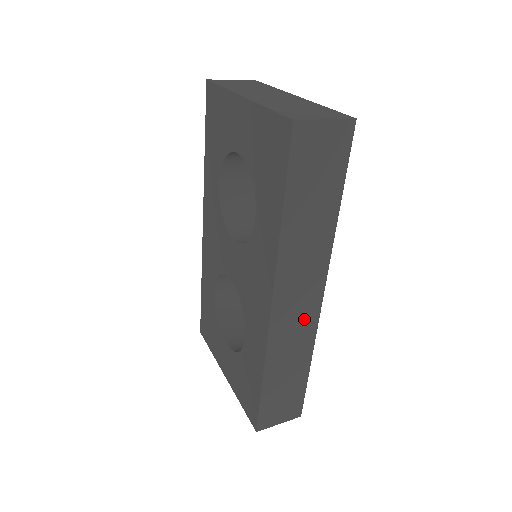
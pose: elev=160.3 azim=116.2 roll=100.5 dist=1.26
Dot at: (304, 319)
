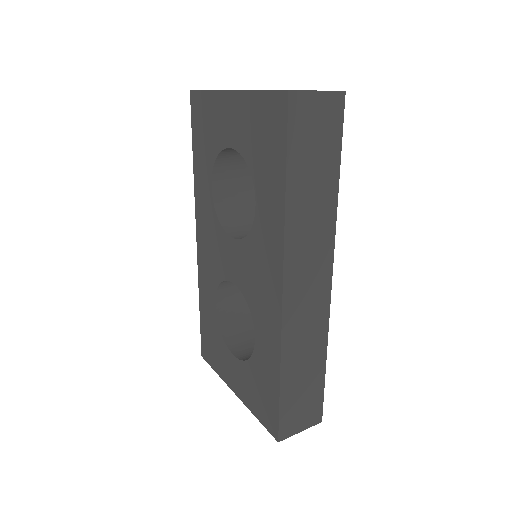
Dot at: (316, 306)
